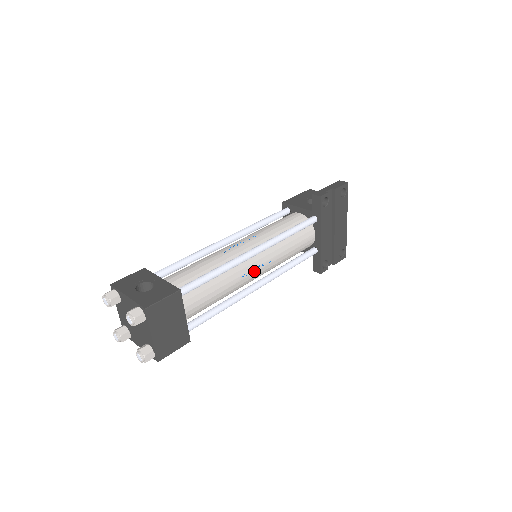
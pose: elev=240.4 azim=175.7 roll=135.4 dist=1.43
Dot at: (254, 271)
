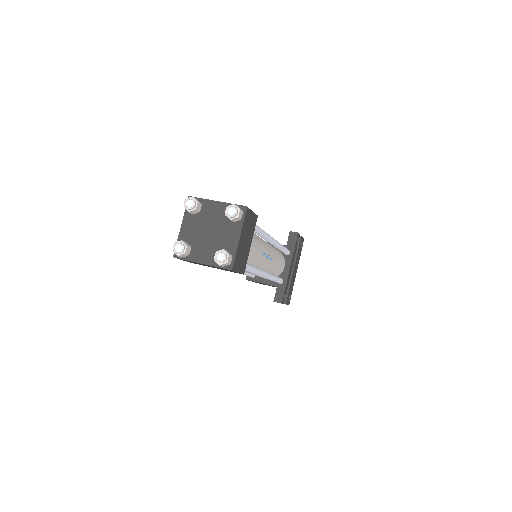
Dot at: (267, 257)
